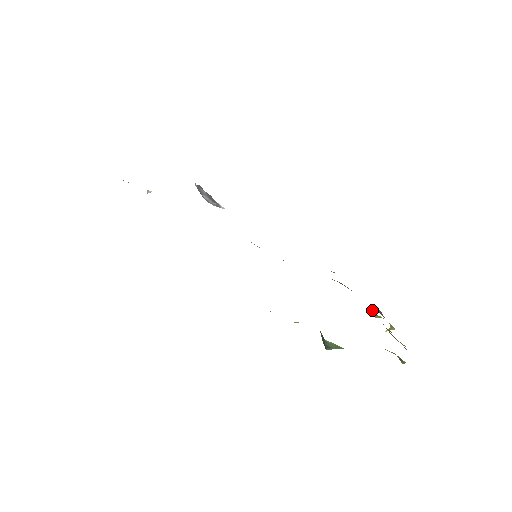
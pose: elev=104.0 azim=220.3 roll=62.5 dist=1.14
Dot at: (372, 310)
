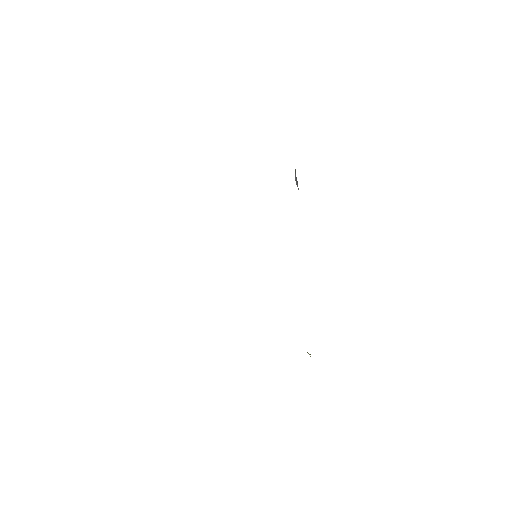
Dot at: occluded
